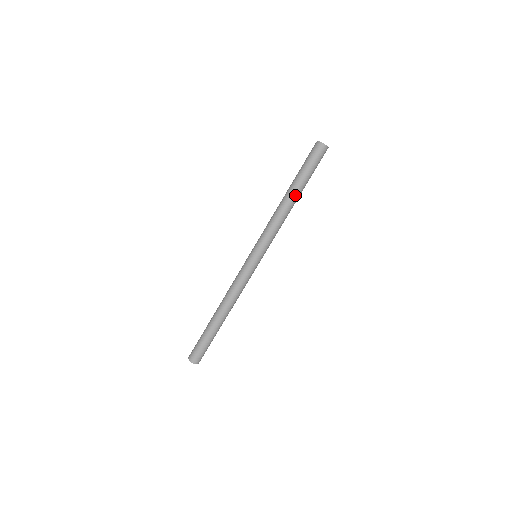
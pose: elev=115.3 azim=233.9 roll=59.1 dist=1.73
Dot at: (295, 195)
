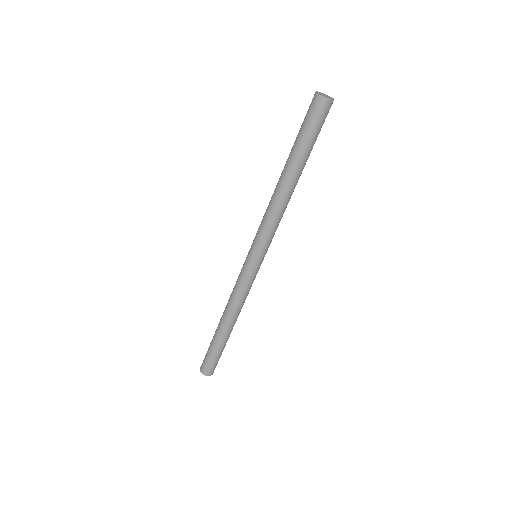
Dot at: (292, 176)
